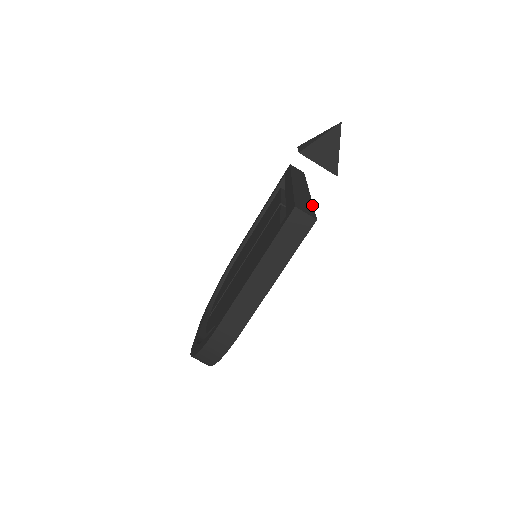
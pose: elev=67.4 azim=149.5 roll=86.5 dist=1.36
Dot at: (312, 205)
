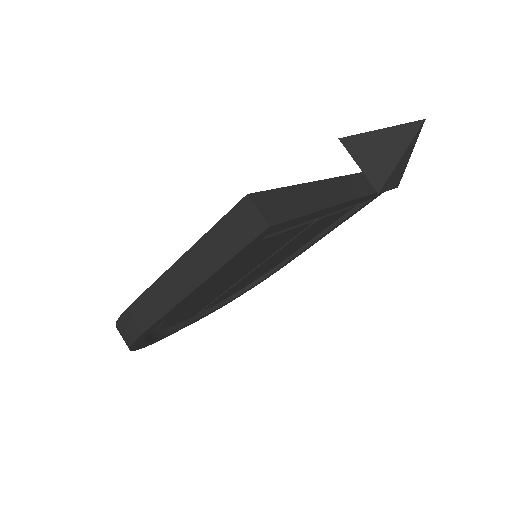
Dot at: (306, 212)
